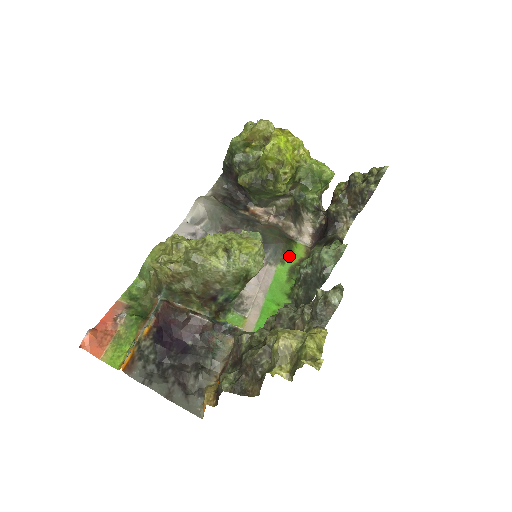
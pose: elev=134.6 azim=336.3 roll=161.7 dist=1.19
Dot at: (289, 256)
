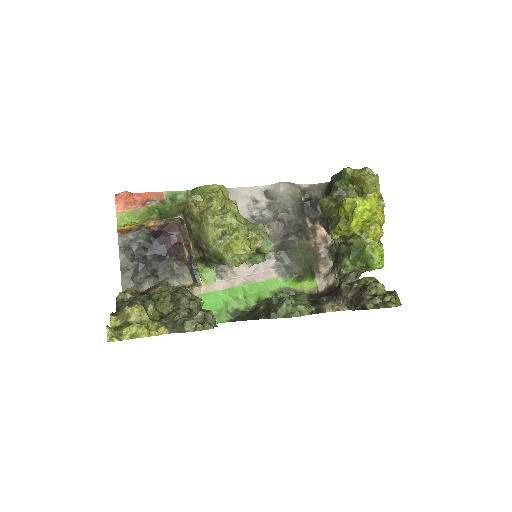
Dot at: (295, 280)
